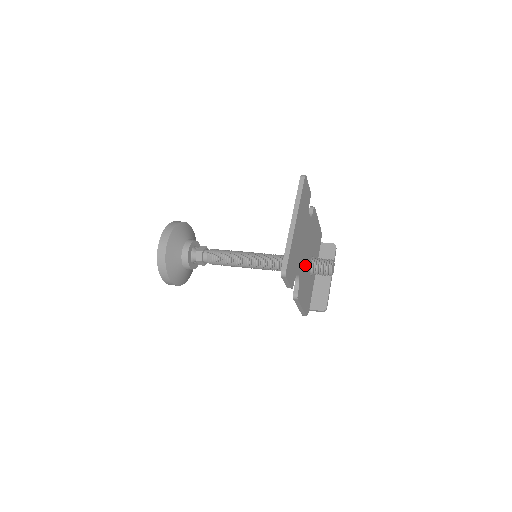
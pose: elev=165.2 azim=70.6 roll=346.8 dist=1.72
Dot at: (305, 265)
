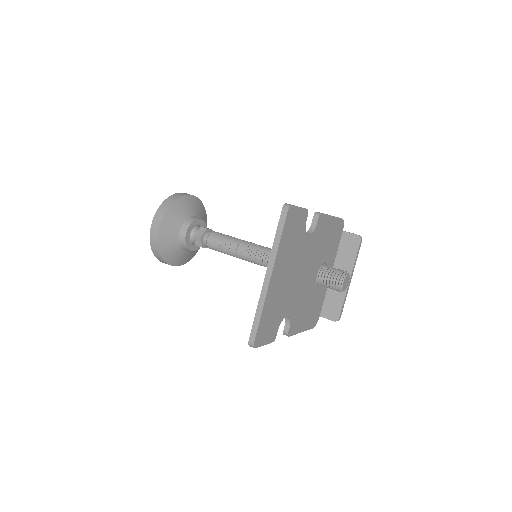
Dot at: (303, 290)
